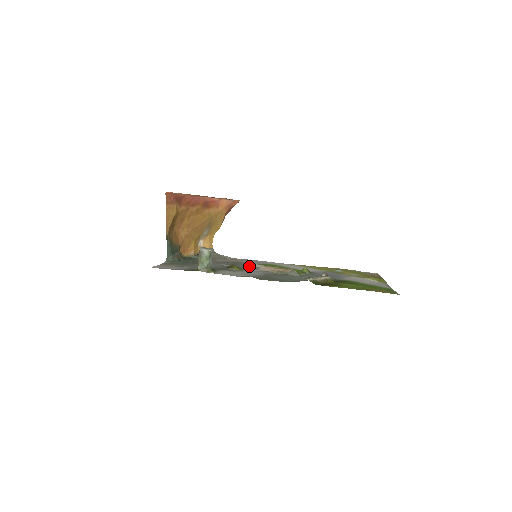
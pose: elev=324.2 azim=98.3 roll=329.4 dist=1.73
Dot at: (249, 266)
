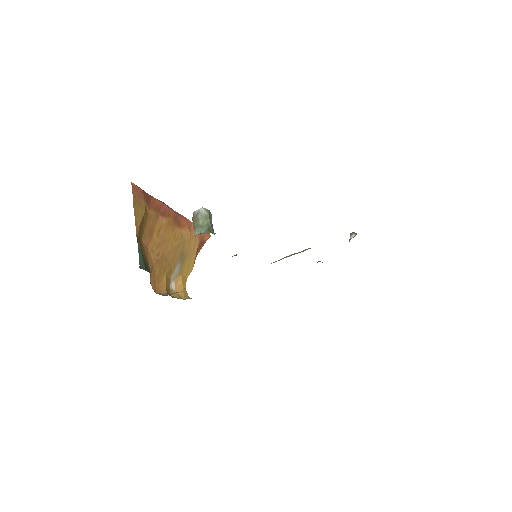
Dot at: occluded
